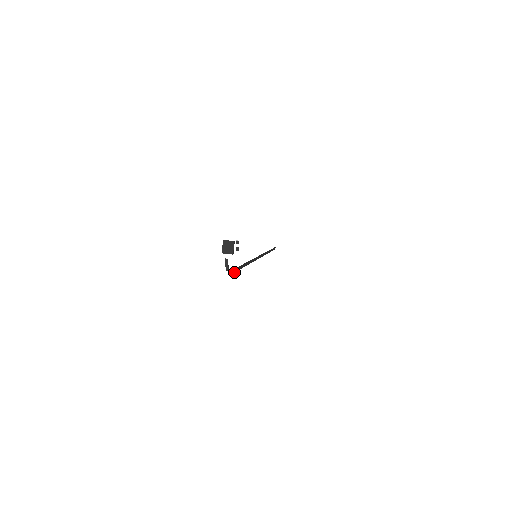
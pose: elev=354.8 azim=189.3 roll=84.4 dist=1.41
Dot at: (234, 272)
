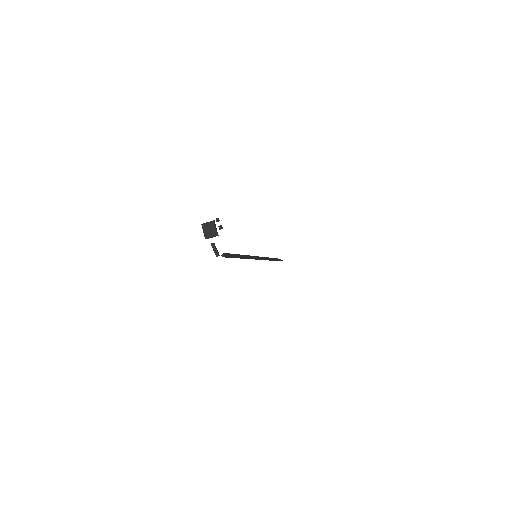
Dot at: (227, 257)
